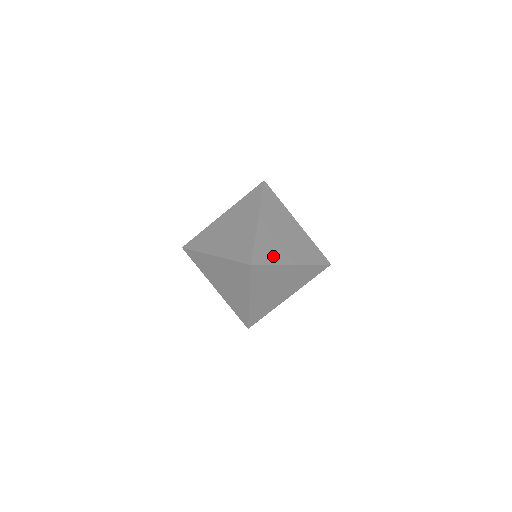
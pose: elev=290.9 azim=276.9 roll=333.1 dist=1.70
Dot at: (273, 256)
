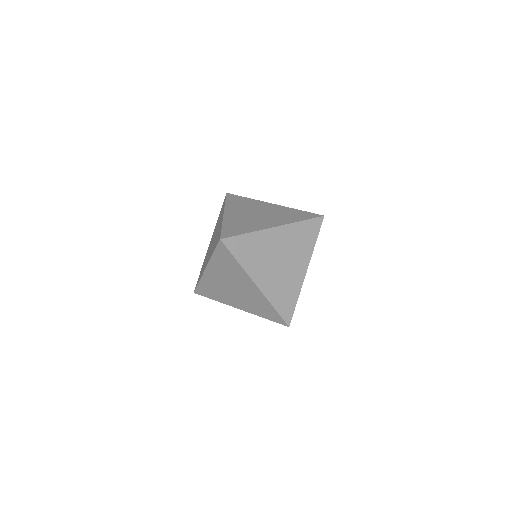
Dot at: (291, 294)
